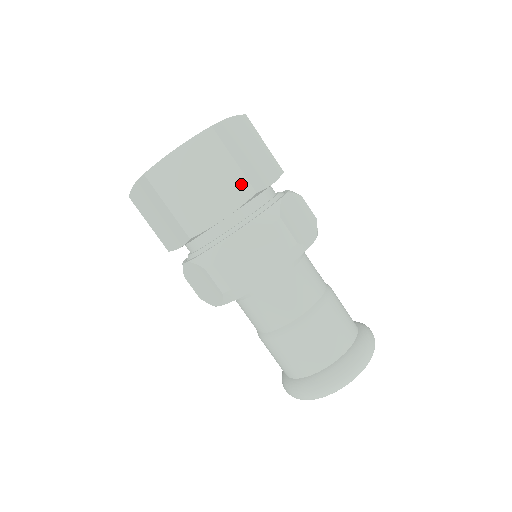
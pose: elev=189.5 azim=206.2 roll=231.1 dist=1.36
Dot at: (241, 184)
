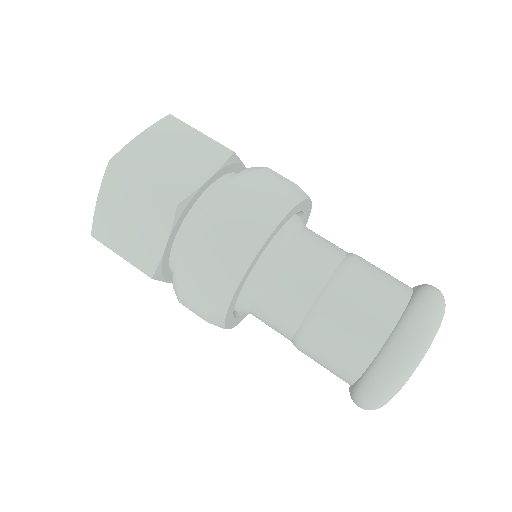
Dot at: (215, 148)
